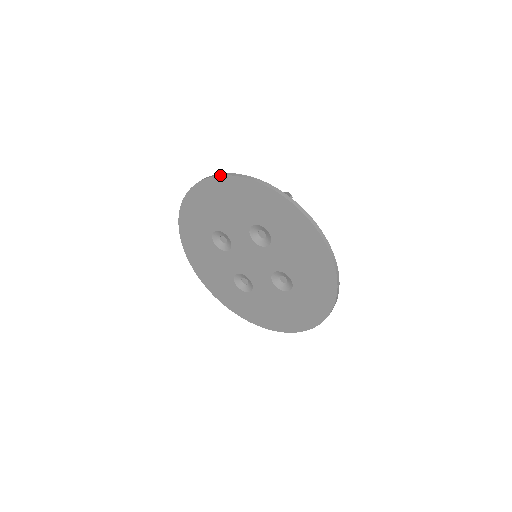
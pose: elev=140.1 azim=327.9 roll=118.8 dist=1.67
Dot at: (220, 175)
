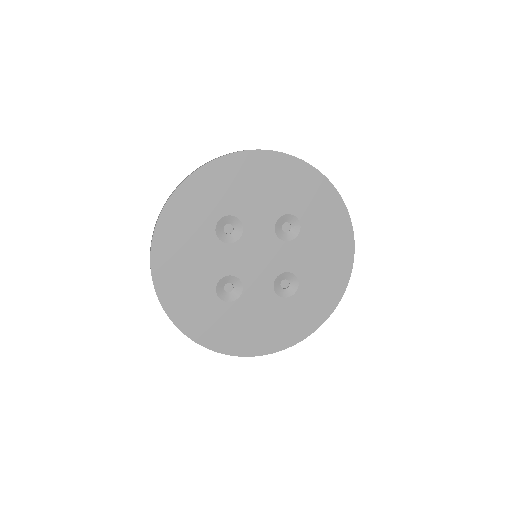
Dot at: (275, 151)
